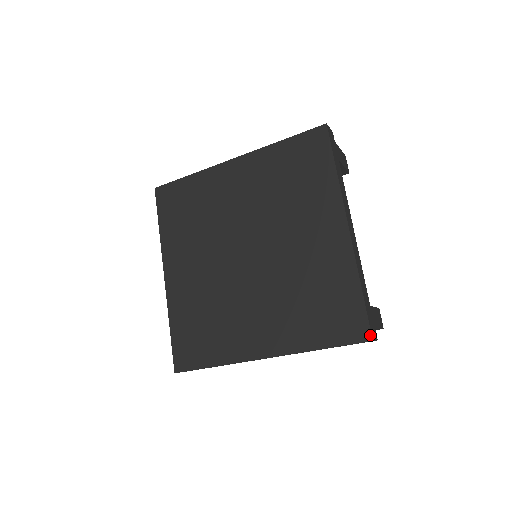
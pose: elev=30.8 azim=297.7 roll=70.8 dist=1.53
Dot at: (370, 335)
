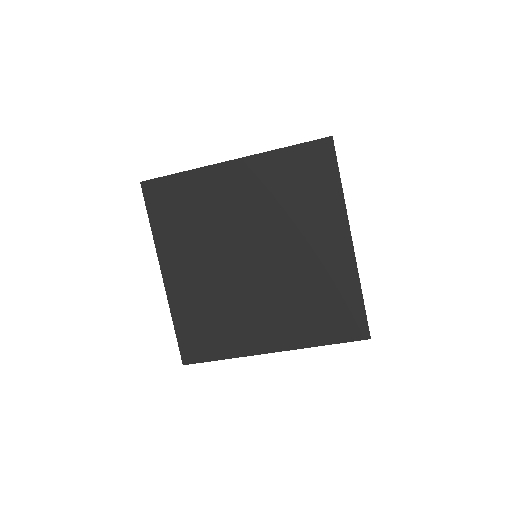
Dot at: (369, 334)
